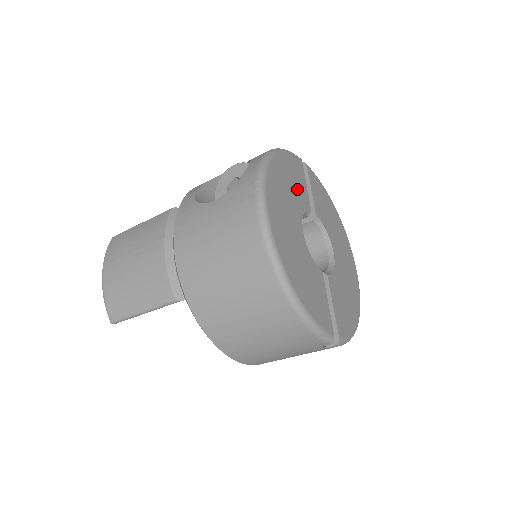
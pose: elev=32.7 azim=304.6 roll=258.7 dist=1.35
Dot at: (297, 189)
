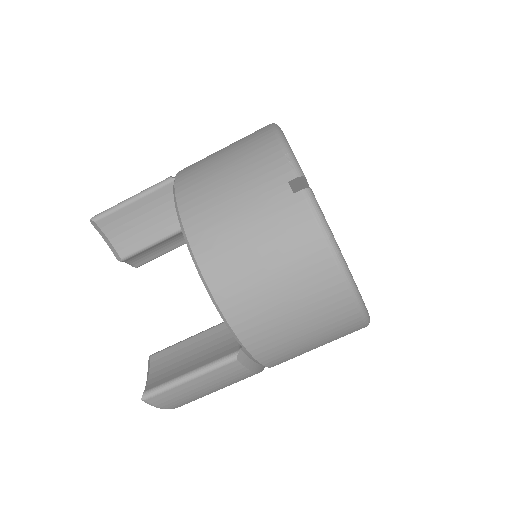
Dot at: occluded
